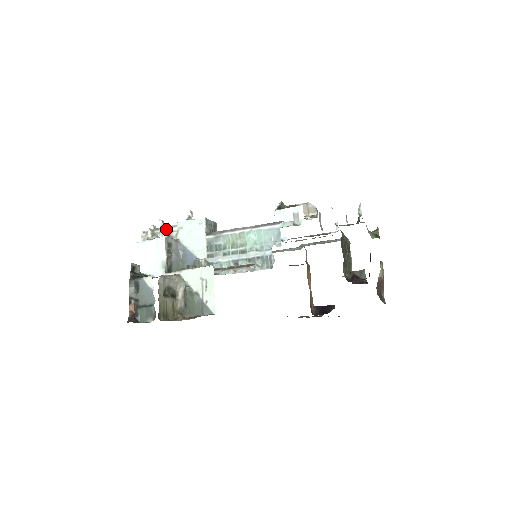
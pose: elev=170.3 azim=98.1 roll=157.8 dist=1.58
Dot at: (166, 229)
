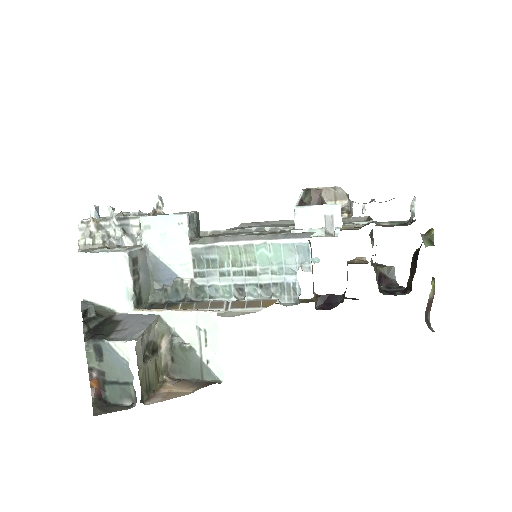
Dot at: (120, 221)
